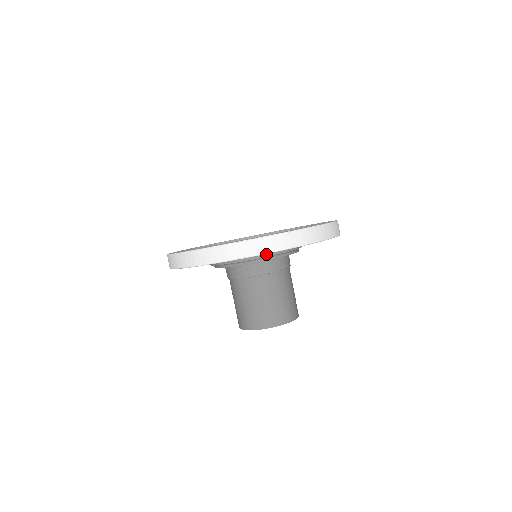
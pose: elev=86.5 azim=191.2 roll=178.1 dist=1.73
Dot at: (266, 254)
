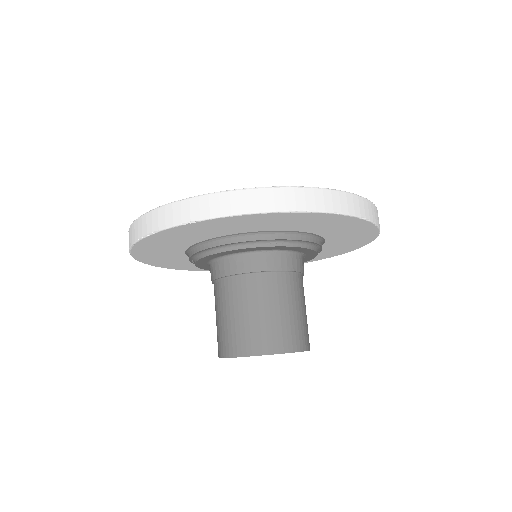
Dot at: (320, 241)
